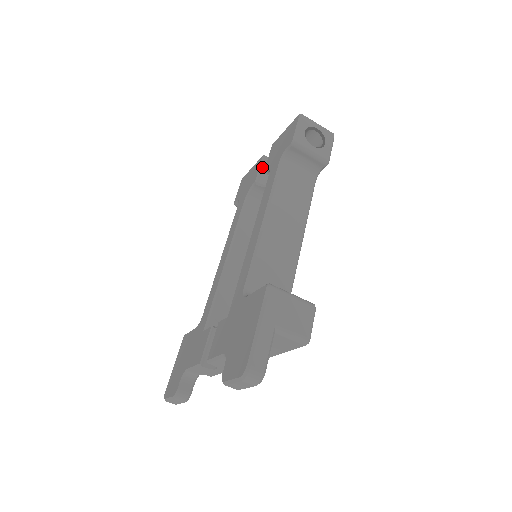
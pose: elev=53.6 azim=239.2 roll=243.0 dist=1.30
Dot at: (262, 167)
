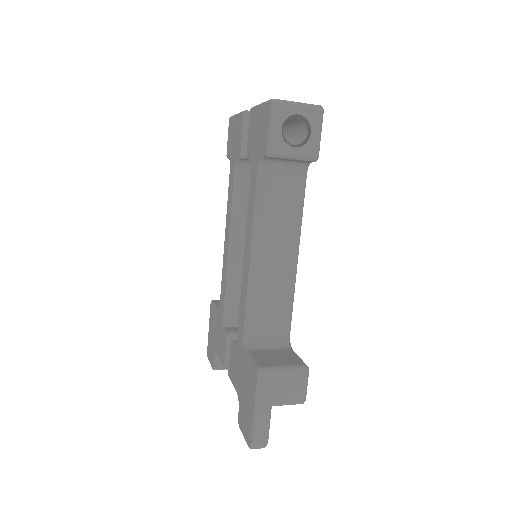
Dot at: (245, 132)
